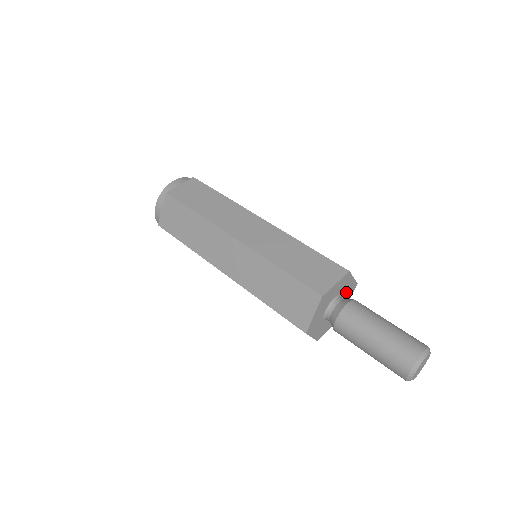
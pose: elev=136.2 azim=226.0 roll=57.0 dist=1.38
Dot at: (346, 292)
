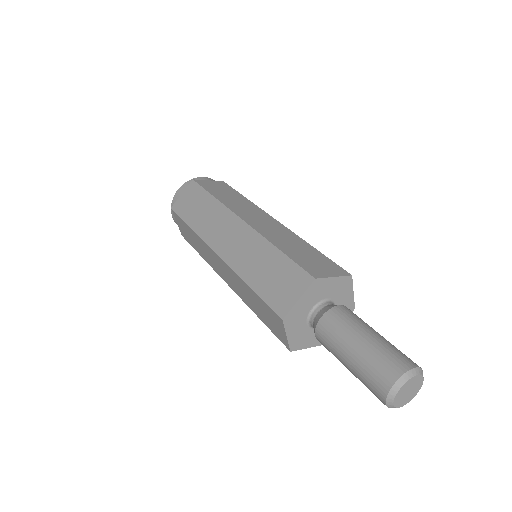
Dot at: (335, 292)
